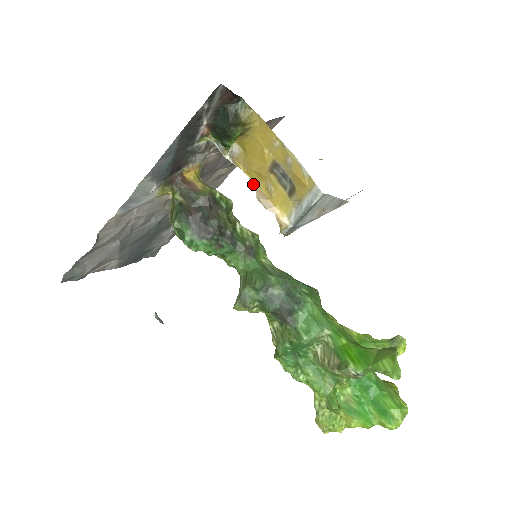
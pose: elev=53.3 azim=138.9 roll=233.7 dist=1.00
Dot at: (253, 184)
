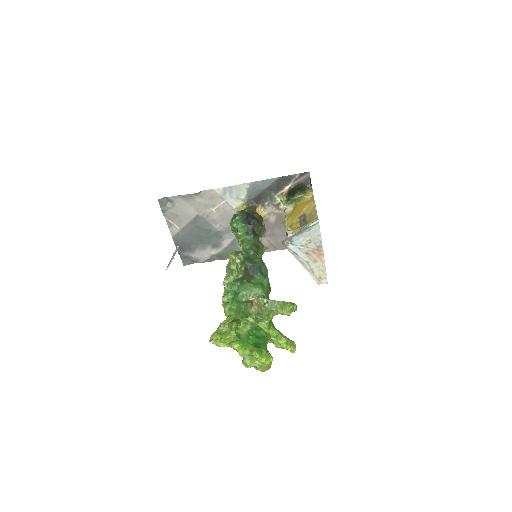
Dot at: occluded
